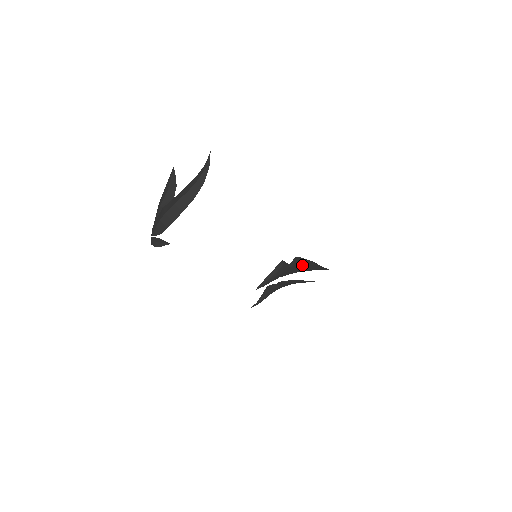
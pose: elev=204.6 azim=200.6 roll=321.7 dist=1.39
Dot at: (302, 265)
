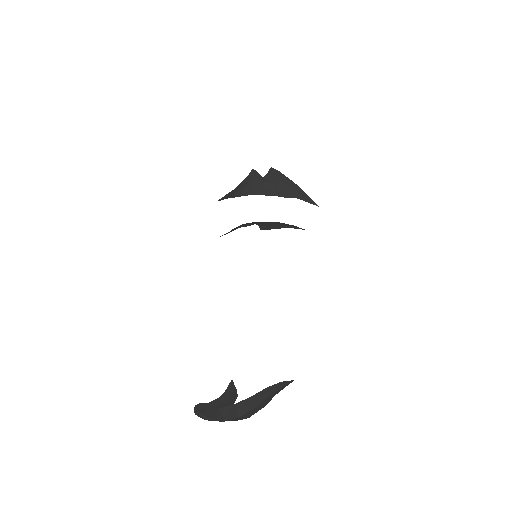
Dot at: (281, 185)
